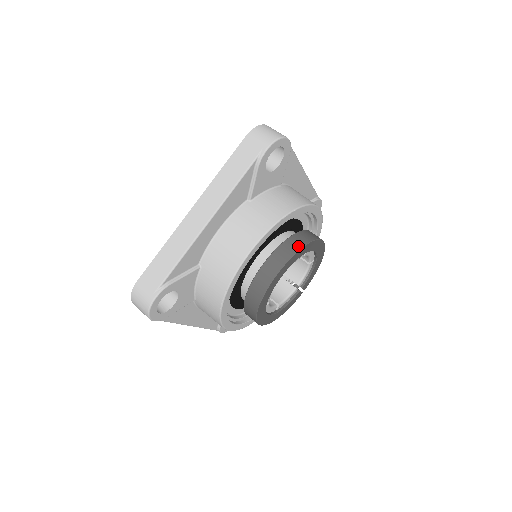
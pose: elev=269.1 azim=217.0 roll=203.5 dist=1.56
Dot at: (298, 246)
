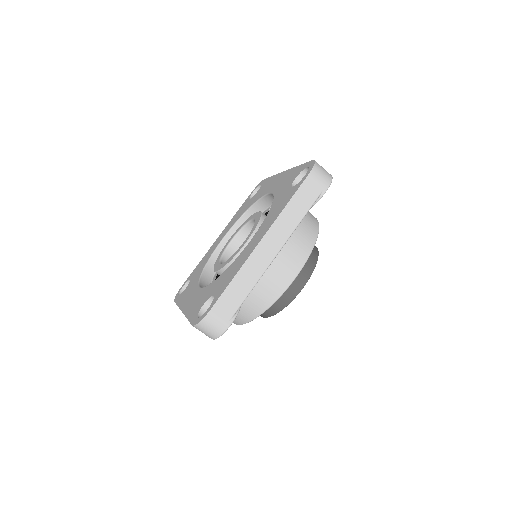
Dot at: (315, 260)
